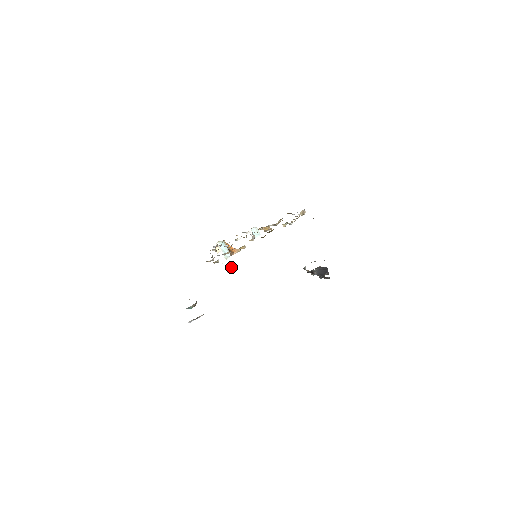
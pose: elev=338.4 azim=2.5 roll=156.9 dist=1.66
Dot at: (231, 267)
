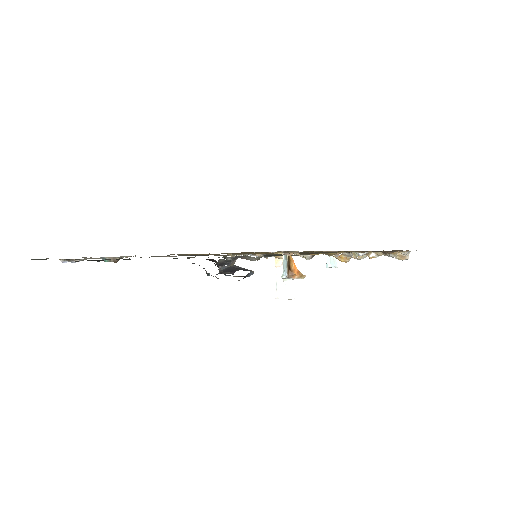
Dot at: (285, 294)
